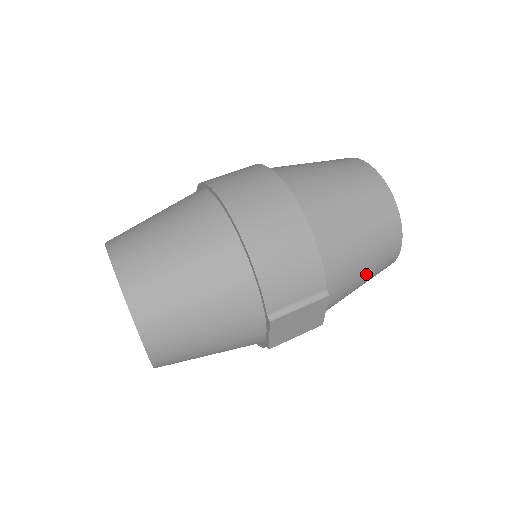
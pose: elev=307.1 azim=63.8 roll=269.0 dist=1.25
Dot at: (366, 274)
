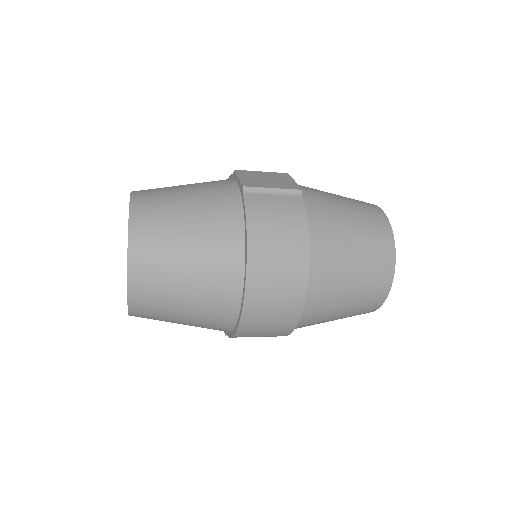
Dot at: (340, 197)
